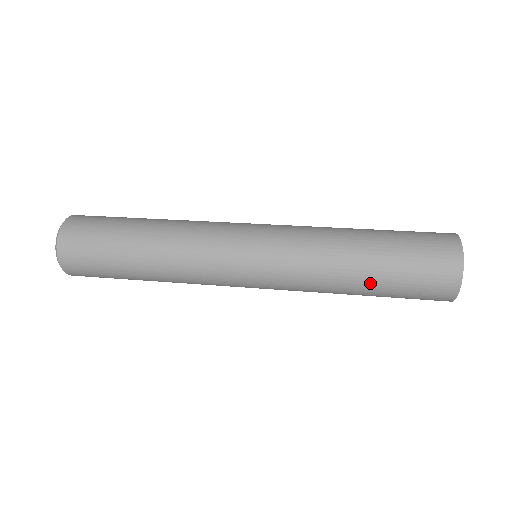
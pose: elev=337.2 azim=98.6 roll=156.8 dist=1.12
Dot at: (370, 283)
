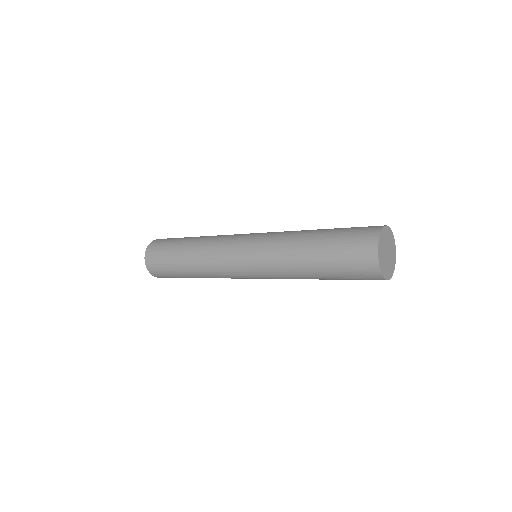
Dot at: (318, 269)
